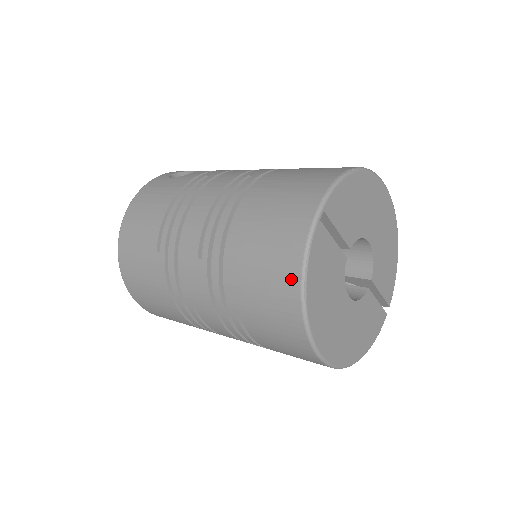
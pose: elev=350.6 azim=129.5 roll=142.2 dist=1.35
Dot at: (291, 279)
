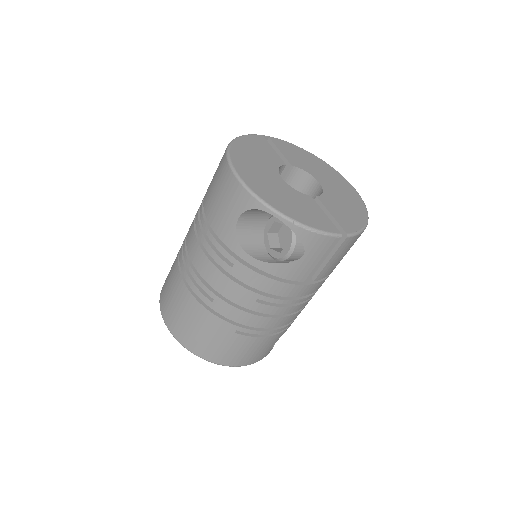
Dot at: occluded
